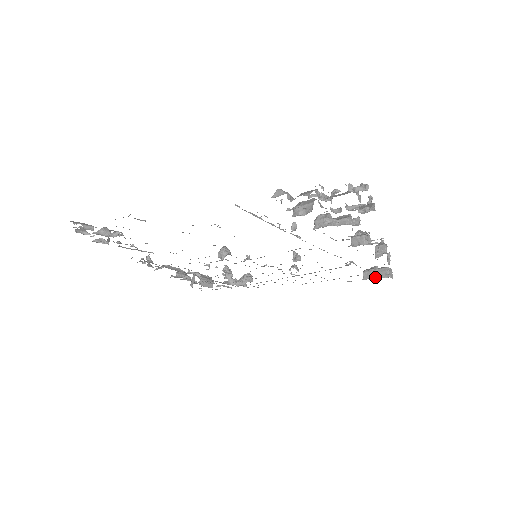
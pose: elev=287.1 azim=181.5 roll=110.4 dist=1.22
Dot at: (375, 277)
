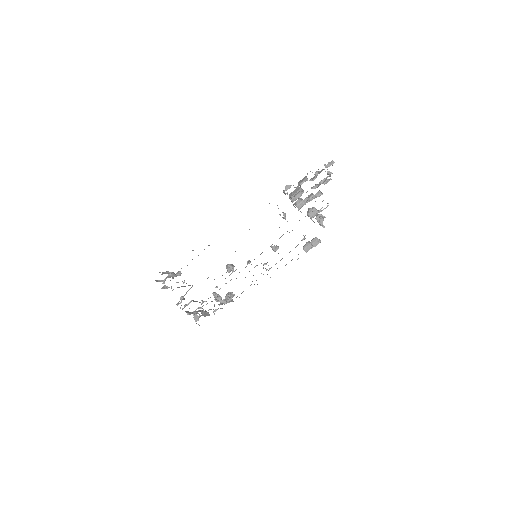
Dot at: occluded
